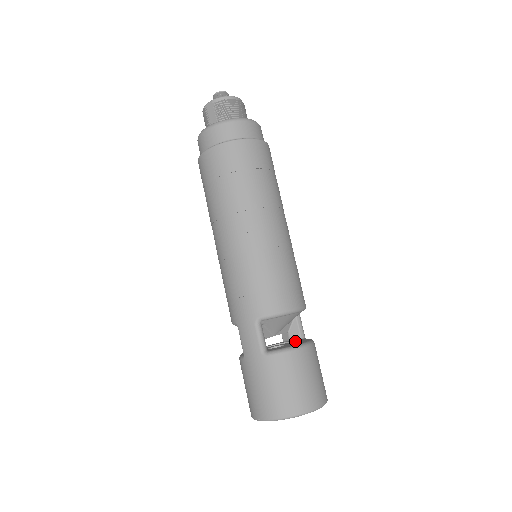
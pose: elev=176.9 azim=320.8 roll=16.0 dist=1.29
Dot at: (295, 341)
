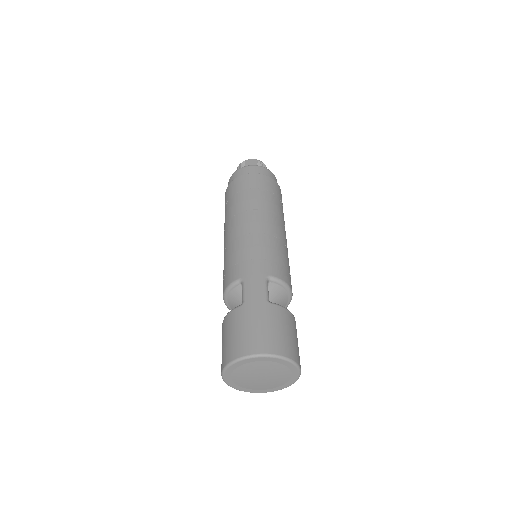
Dot at: occluded
